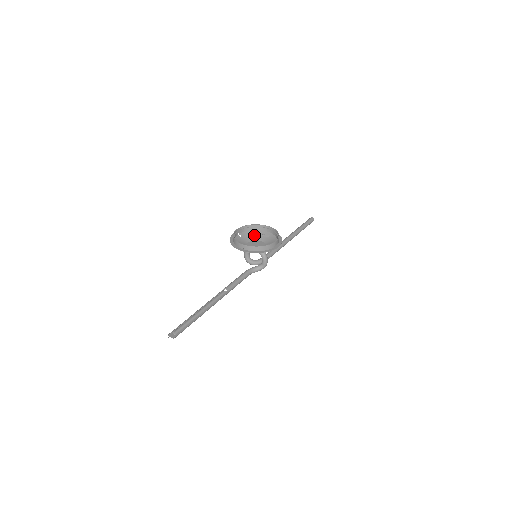
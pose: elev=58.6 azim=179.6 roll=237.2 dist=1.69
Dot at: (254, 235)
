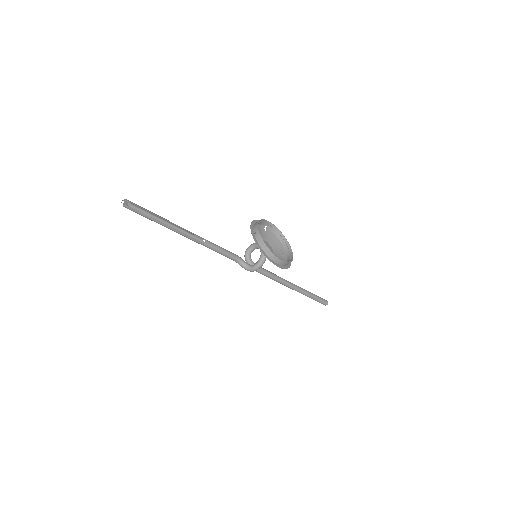
Dot at: (275, 242)
